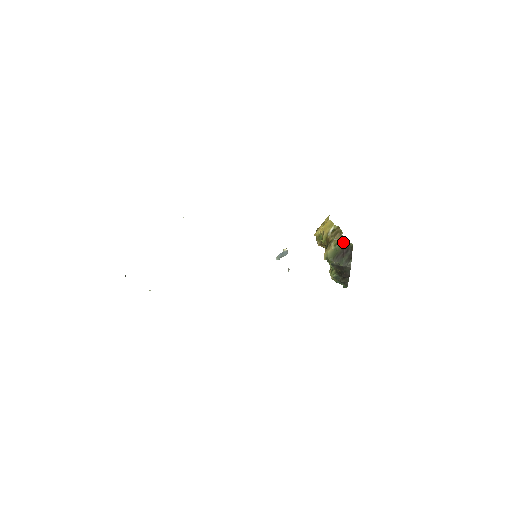
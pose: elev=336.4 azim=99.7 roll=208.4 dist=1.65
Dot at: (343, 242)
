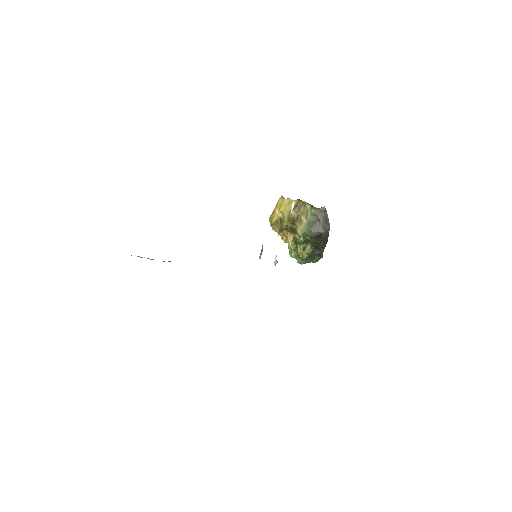
Dot at: (314, 210)
